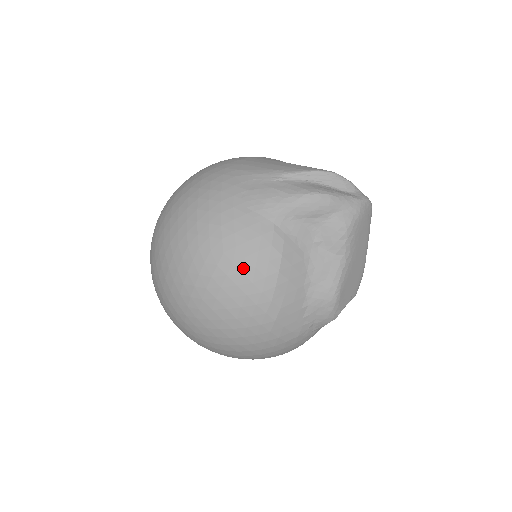
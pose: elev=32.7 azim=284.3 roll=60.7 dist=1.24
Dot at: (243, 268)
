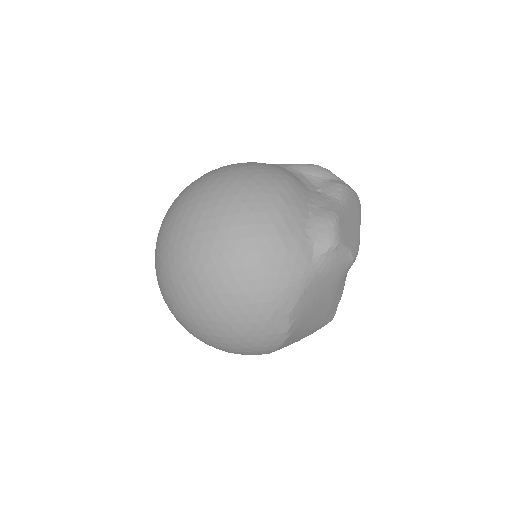
Dot at: (257, 172)
